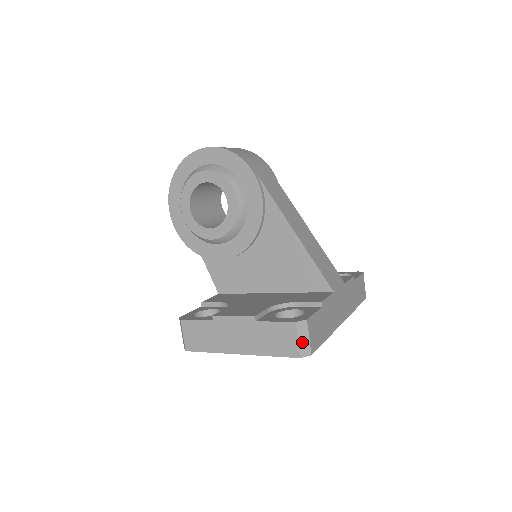
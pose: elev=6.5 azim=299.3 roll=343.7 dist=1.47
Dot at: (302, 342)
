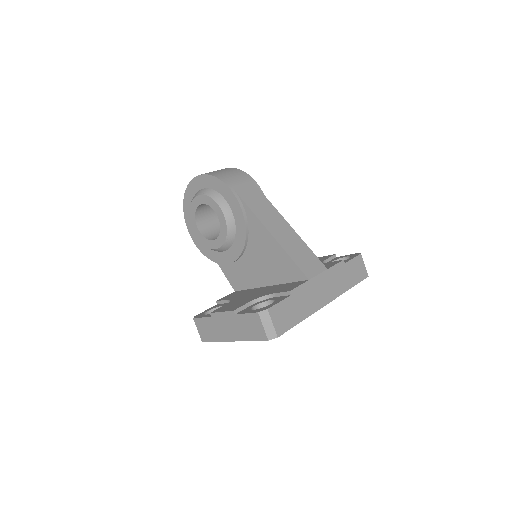
Dot at: (267, 328)
